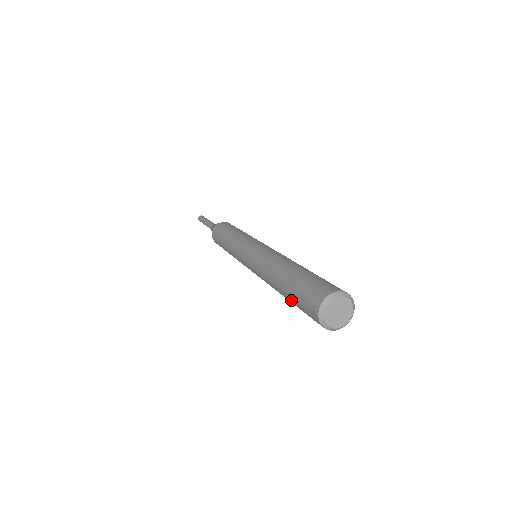
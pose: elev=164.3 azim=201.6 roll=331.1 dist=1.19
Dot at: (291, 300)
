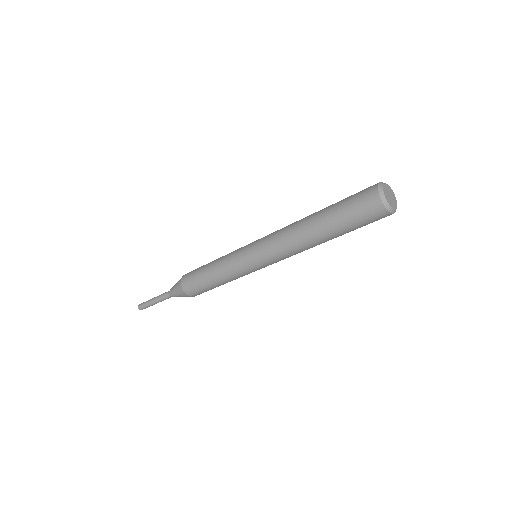
Dot at: (334, 206)
